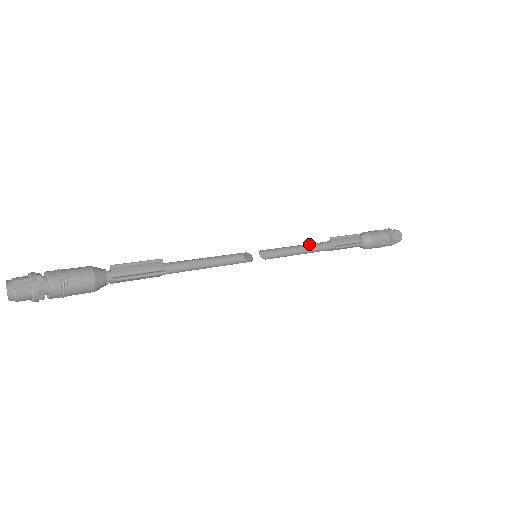
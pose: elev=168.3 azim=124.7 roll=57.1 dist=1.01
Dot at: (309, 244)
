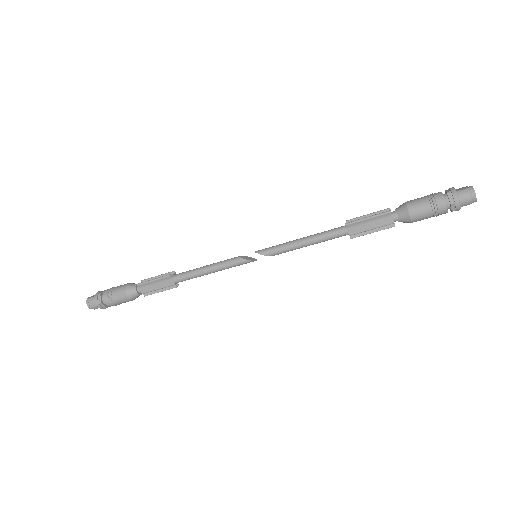
Dot at: (317, 234)
